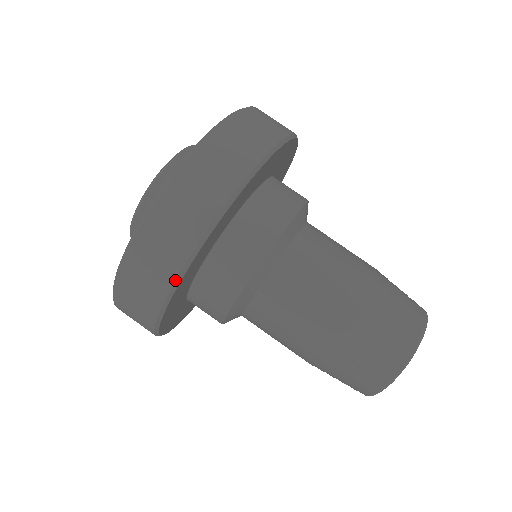
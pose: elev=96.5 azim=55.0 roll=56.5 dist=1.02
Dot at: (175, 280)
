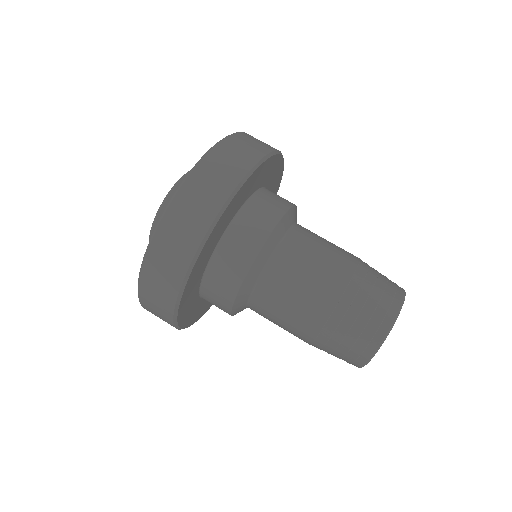
Dot at: (173, 313)
